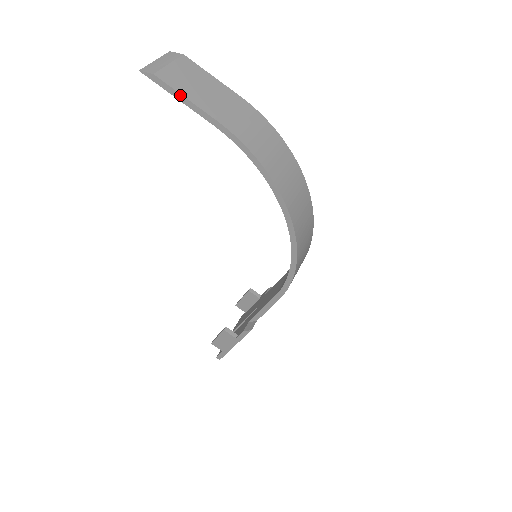
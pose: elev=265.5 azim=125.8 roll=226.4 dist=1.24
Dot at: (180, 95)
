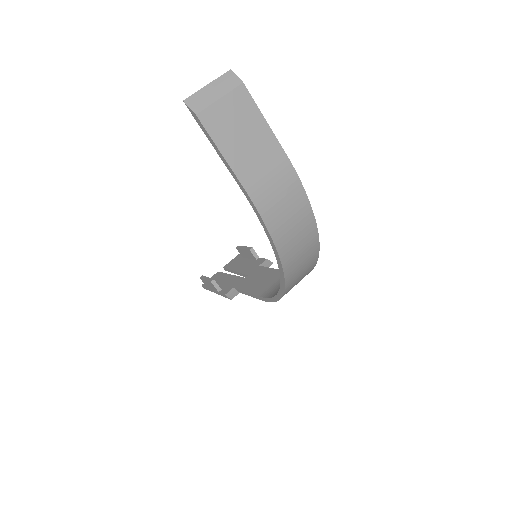
Dot at: (216, 147)
